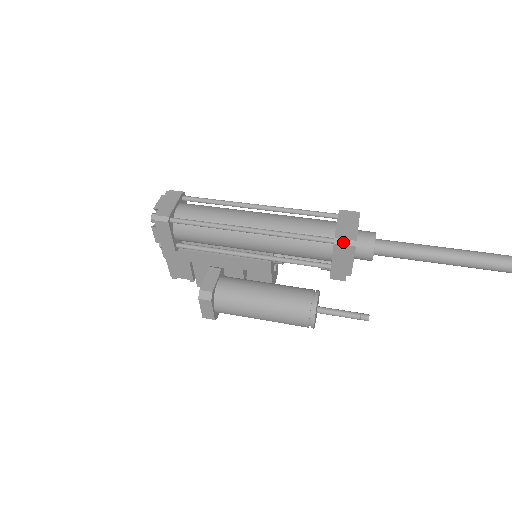
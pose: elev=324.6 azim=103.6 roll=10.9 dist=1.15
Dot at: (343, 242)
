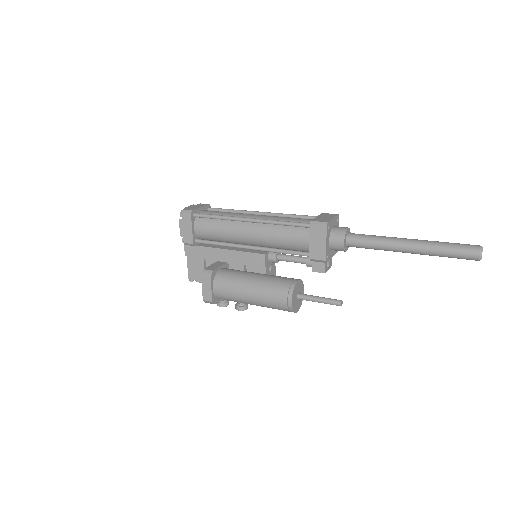
Dot at: (317, 223)
